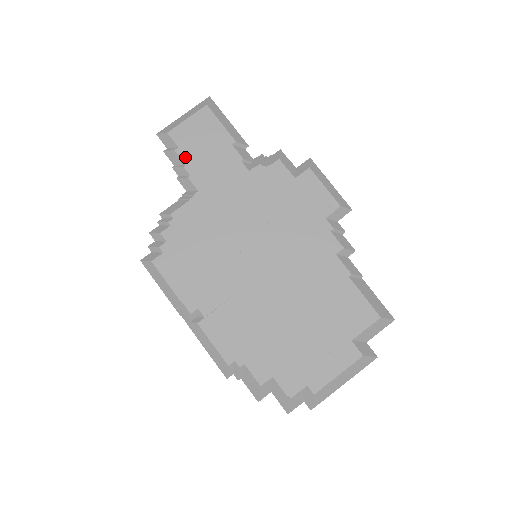
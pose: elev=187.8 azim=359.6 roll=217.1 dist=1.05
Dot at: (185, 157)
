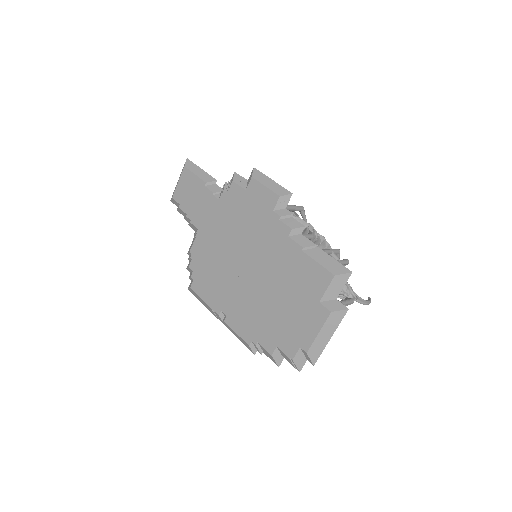
Dot at: (185, 209)
